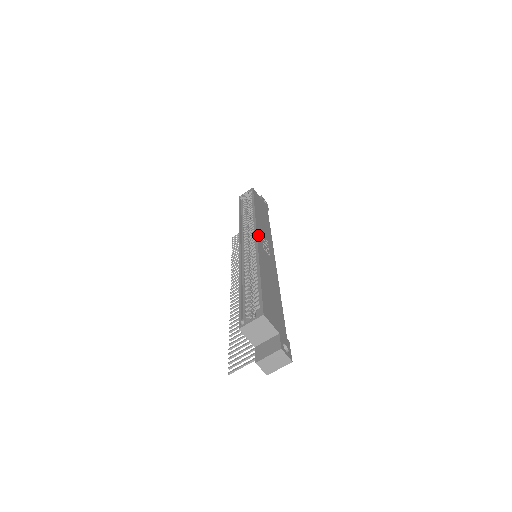
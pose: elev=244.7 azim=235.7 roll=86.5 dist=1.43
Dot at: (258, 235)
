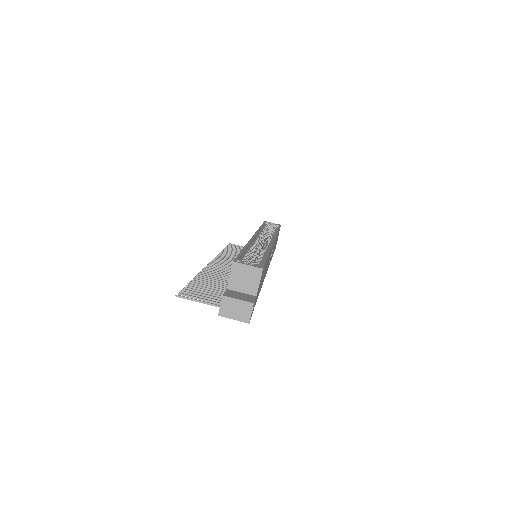
Dot at: occluded
